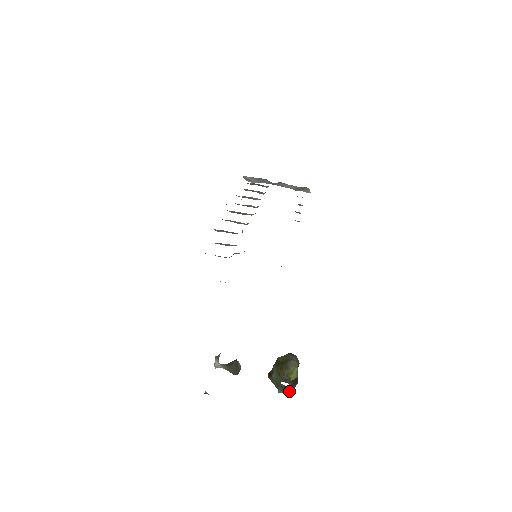
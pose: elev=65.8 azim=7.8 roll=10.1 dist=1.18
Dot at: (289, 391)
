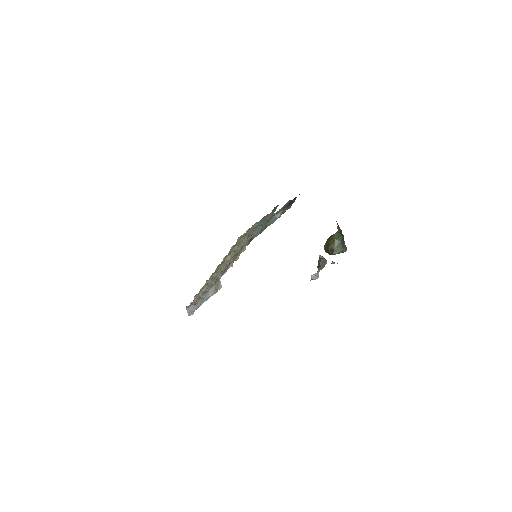
Dot at: occluded
